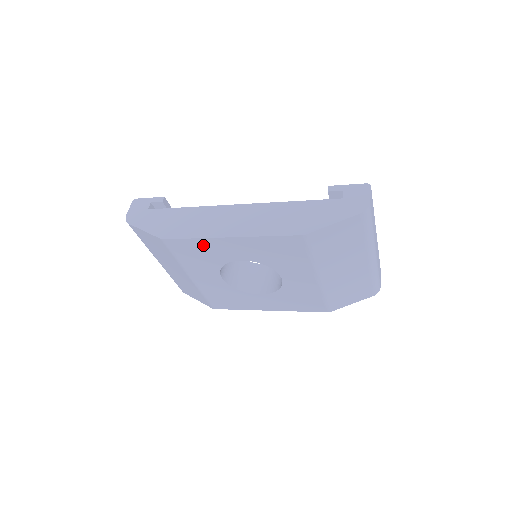
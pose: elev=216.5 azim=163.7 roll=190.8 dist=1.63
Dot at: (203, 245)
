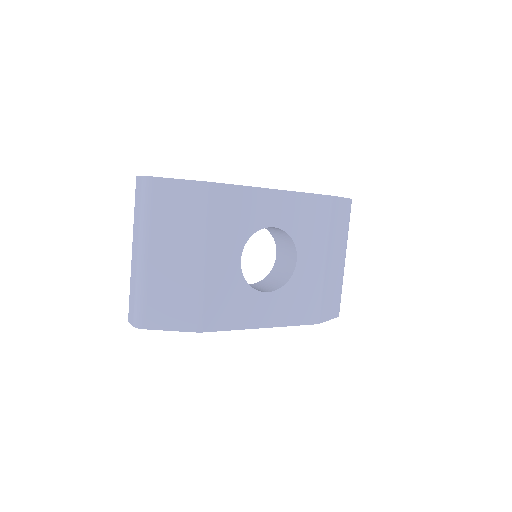
Dot at: (248, 198)
